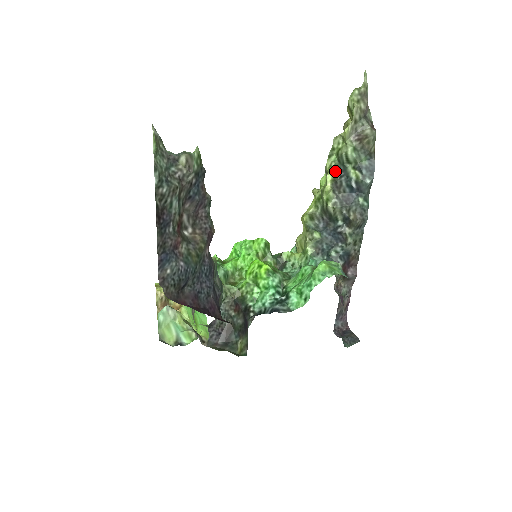
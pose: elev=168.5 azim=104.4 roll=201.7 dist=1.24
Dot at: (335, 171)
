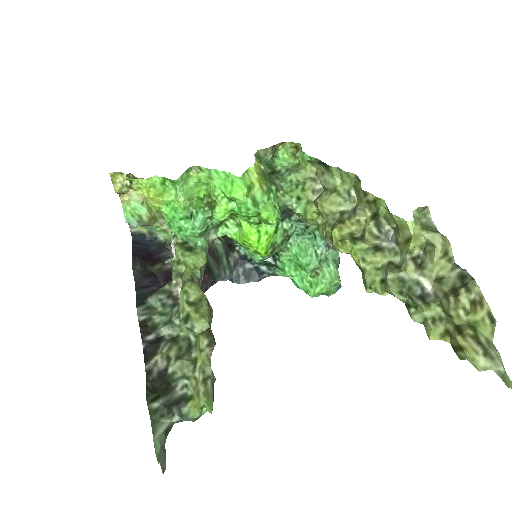
Dot at: occluded
